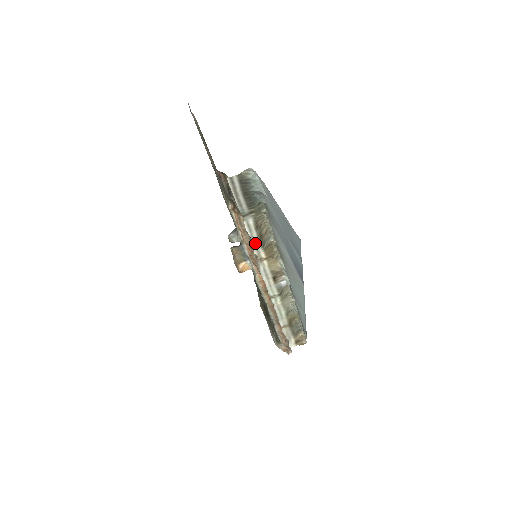
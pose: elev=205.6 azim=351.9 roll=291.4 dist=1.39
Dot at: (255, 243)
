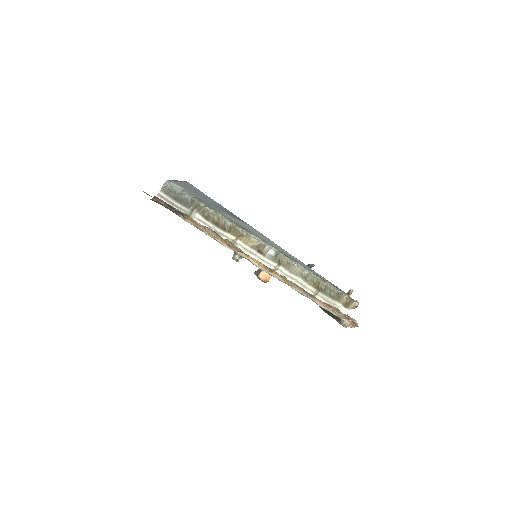
Dot at: (216, 231)
